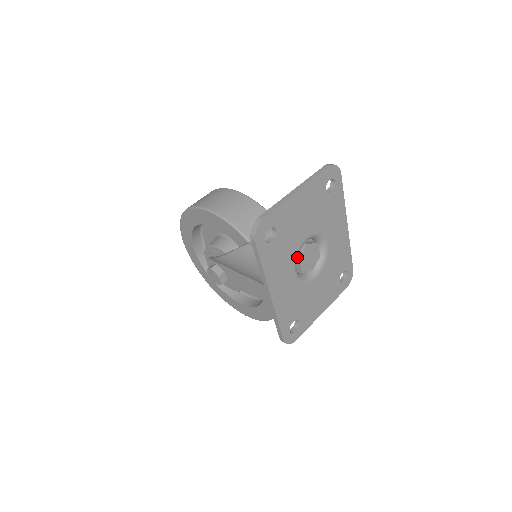
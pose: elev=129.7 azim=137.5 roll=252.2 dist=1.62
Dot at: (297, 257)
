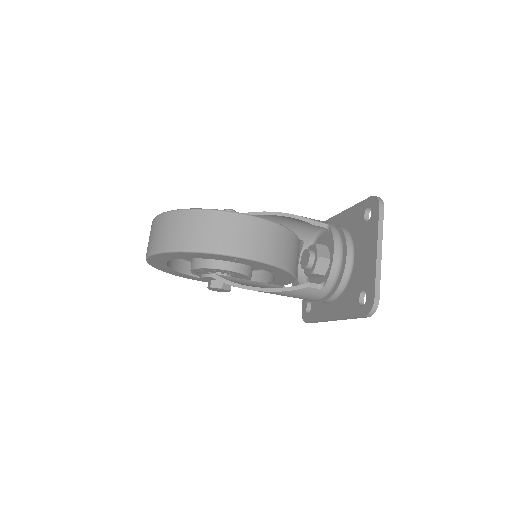
Dot at: occluded
